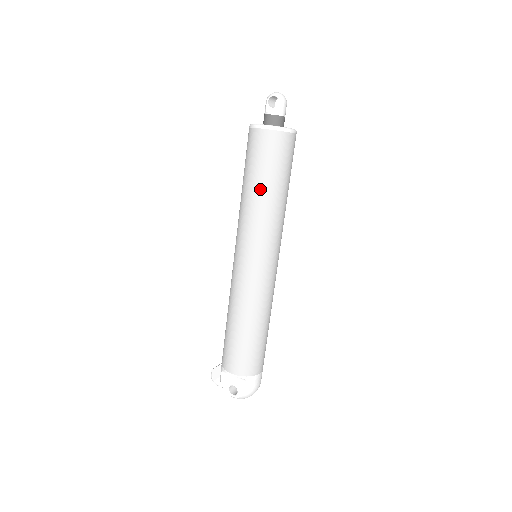
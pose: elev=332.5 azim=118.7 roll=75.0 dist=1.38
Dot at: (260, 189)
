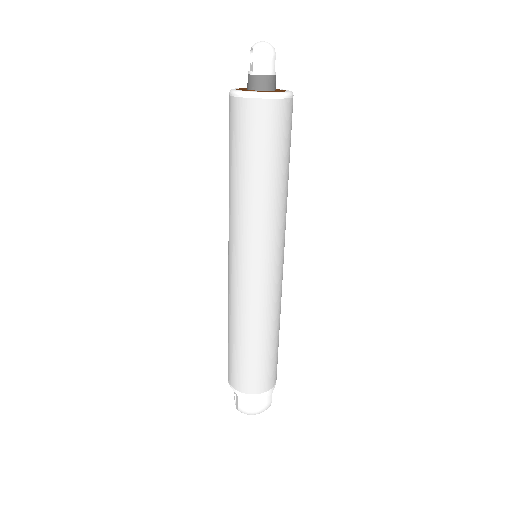
Dot at: (231, 174)
